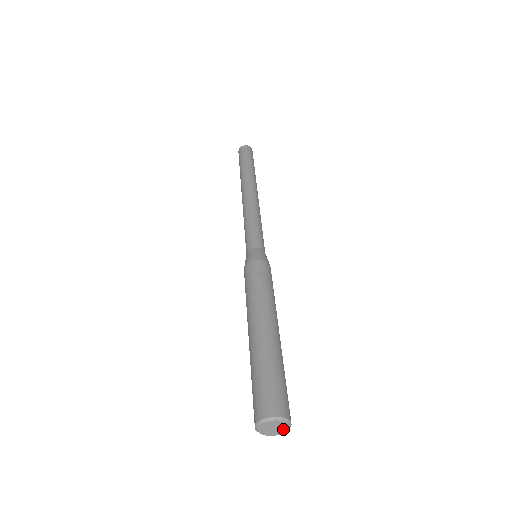
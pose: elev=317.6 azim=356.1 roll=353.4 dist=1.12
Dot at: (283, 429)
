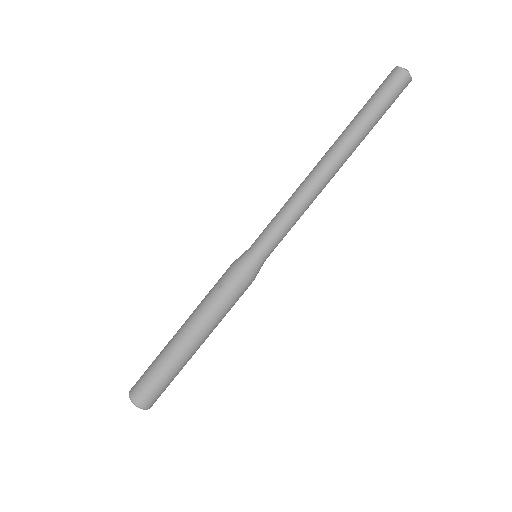
Dot at: occluded
